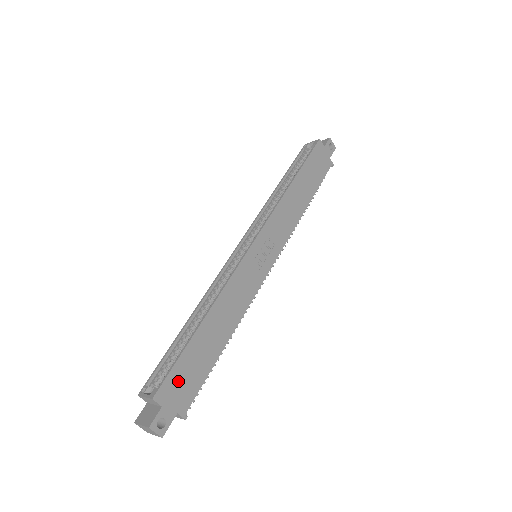
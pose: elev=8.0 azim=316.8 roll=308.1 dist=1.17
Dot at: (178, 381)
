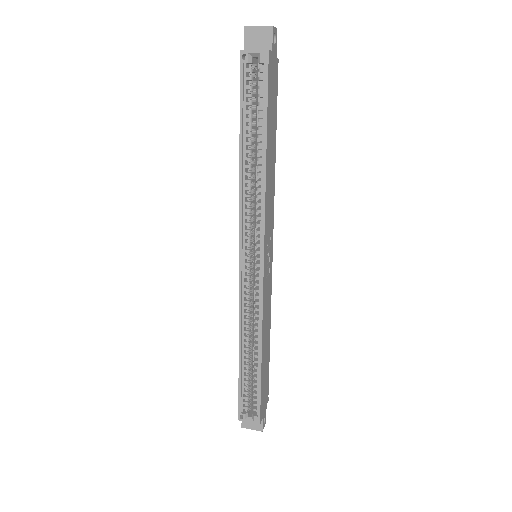
Dot at: (263, 399)
